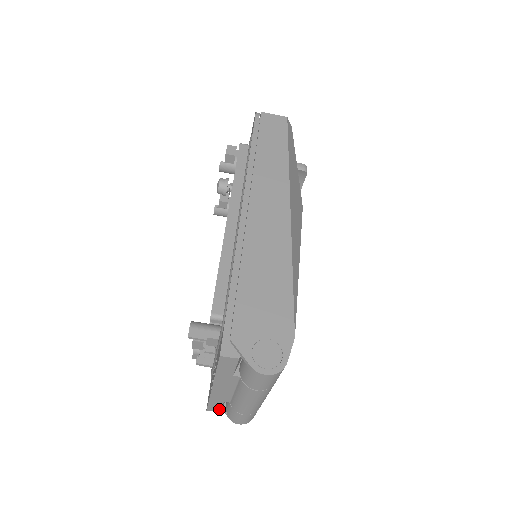
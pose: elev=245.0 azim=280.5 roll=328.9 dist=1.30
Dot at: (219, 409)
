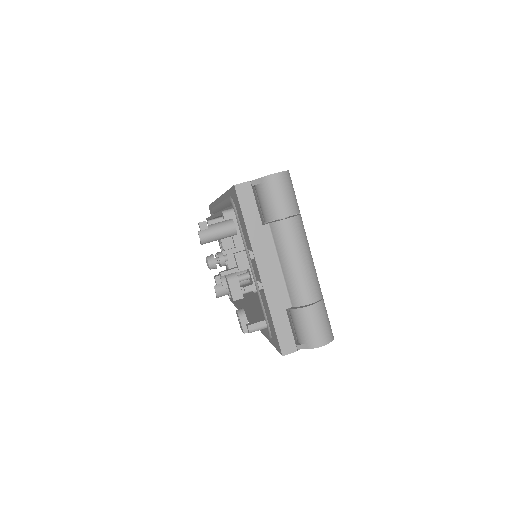
Dot at: (292, 340)
